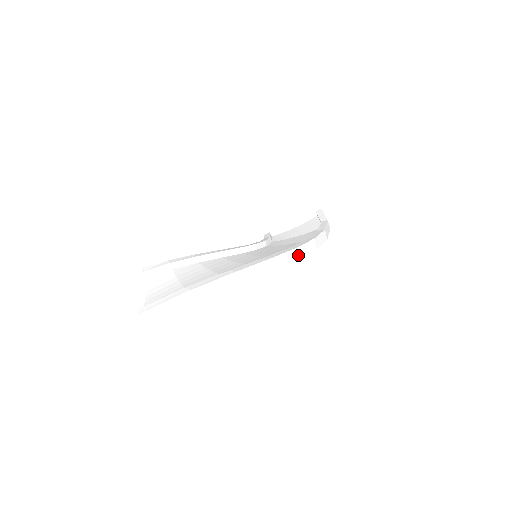
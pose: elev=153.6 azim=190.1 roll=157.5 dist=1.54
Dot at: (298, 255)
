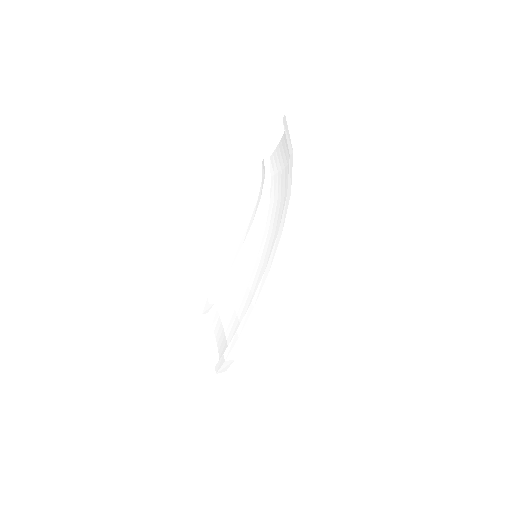
Dot at: (276, 272)
